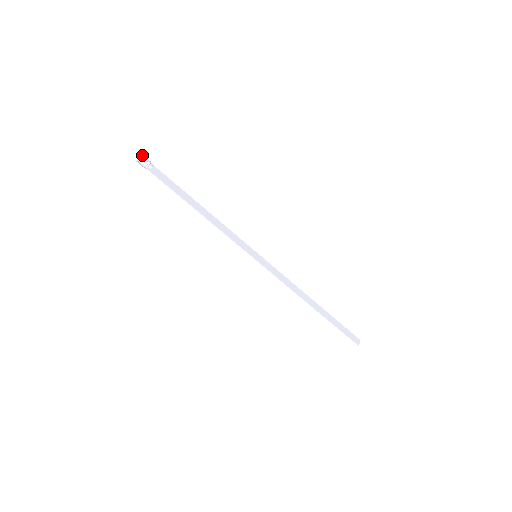
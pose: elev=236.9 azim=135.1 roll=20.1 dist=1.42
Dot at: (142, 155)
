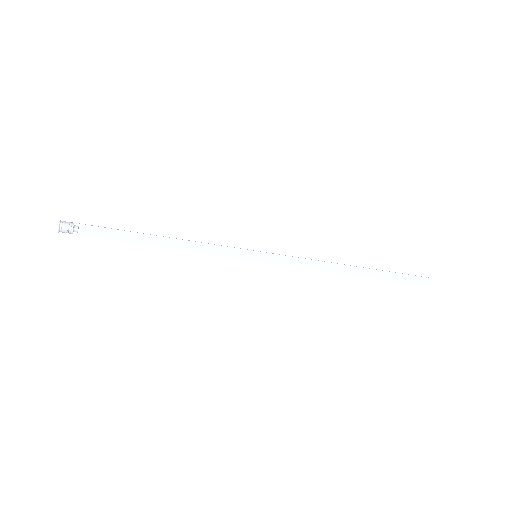
Dot at: (58, 226)
